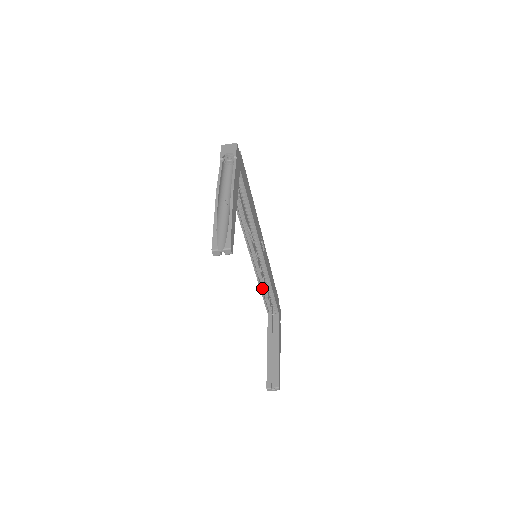
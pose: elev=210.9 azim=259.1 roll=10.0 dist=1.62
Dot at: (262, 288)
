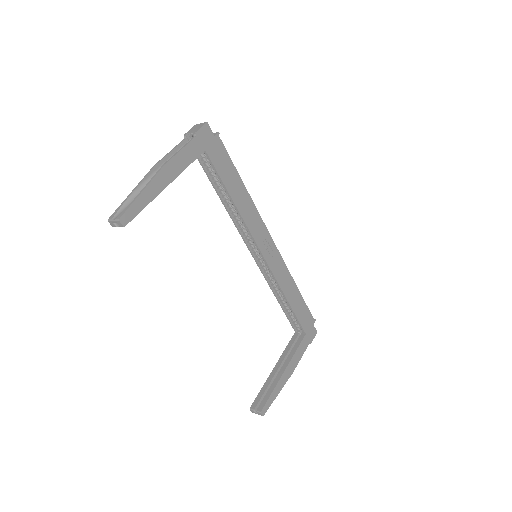
Dot at: (279, 298)
